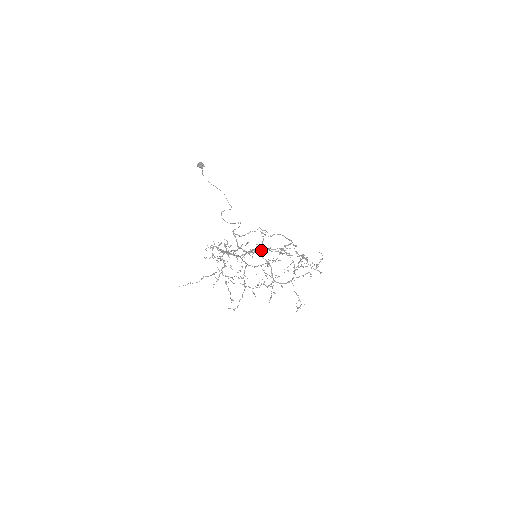
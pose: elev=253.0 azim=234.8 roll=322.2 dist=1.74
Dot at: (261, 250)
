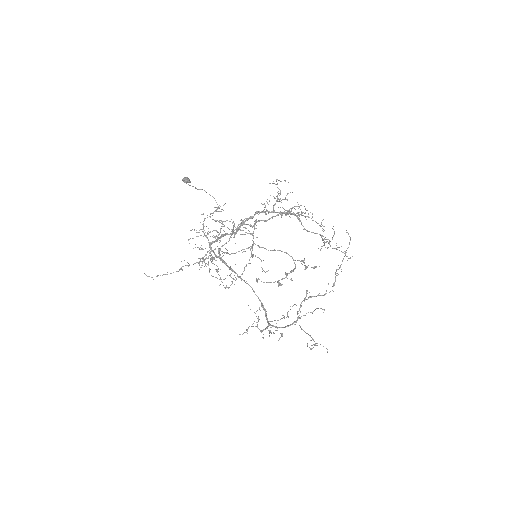
Dot at: (278, 199)
